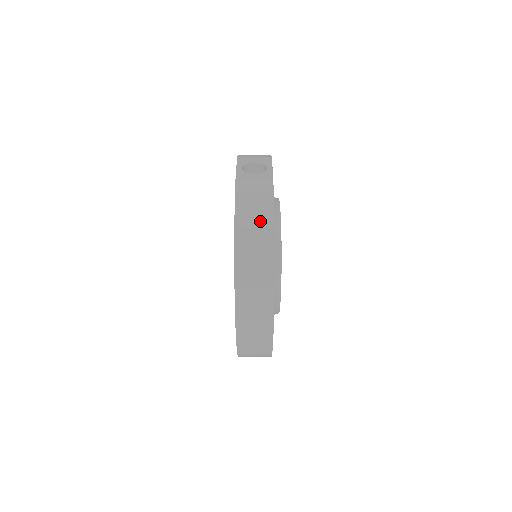
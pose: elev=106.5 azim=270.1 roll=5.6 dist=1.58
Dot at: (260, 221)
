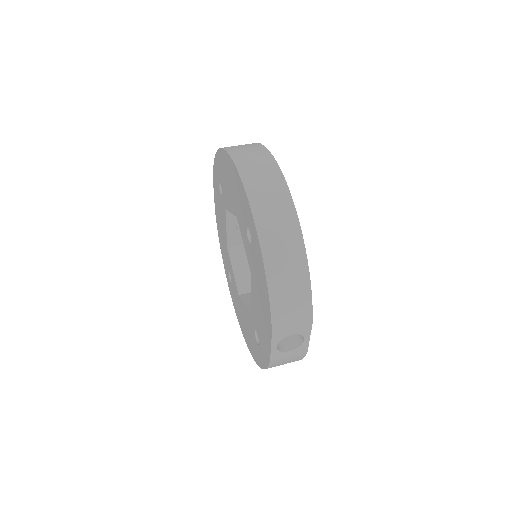
Dot at: occluded
